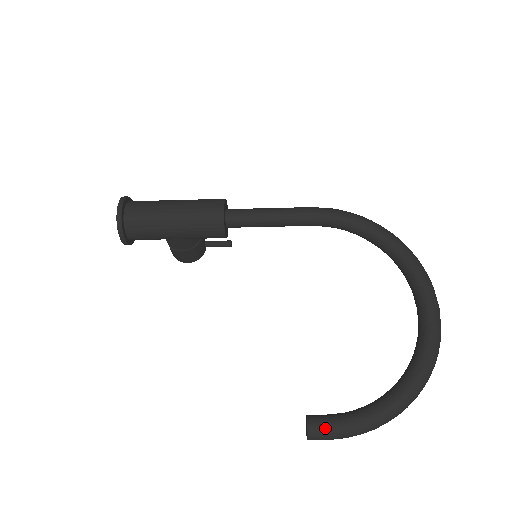
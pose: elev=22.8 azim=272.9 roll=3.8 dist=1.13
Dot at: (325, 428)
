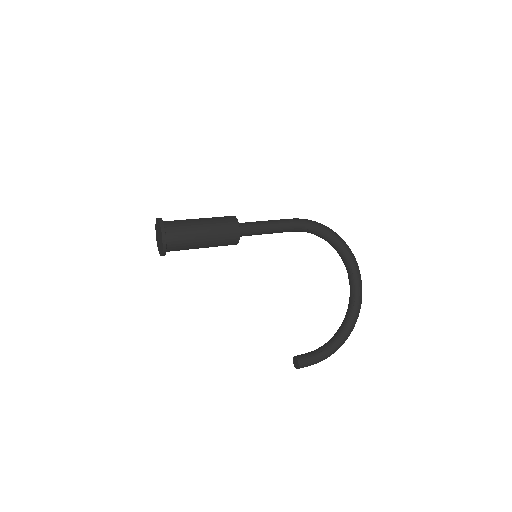
Dot at: (307, 363)
